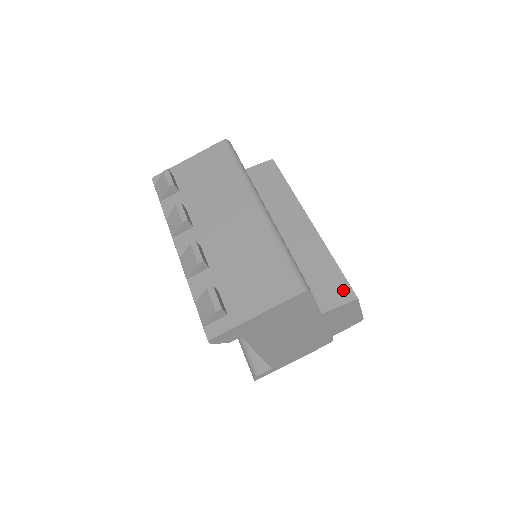
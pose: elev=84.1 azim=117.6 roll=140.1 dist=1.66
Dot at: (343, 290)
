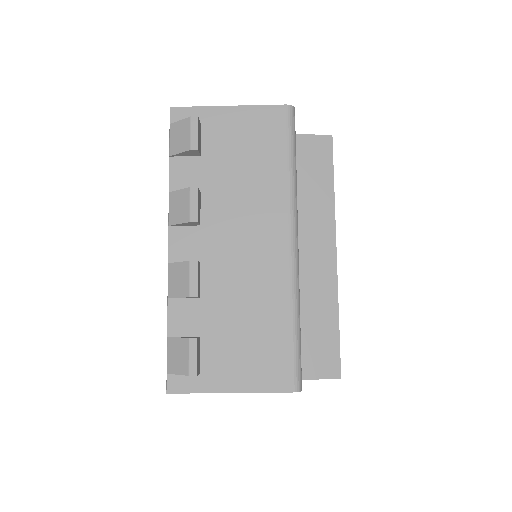
Dot at: (331, 362)
